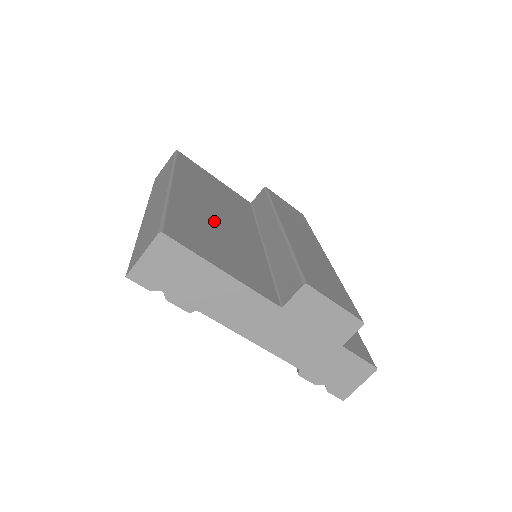
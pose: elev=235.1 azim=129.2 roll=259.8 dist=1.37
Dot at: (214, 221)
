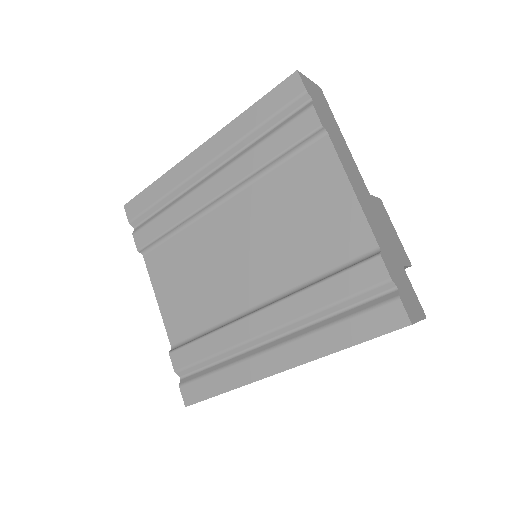
Dot at: occluded
